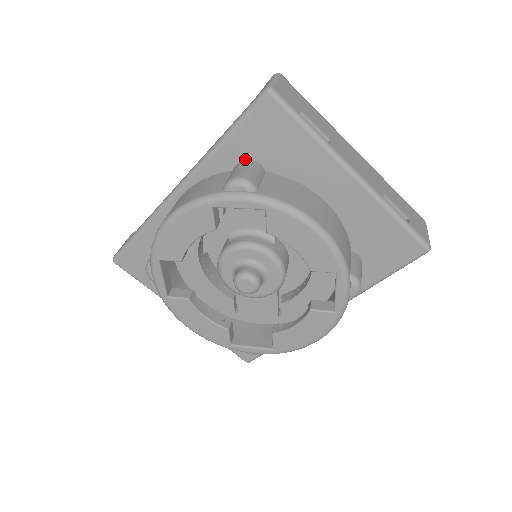
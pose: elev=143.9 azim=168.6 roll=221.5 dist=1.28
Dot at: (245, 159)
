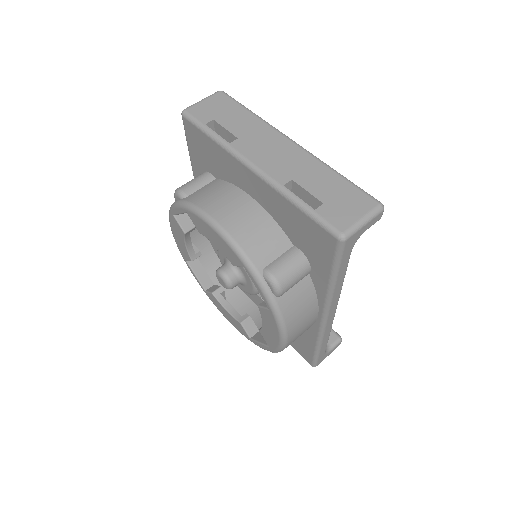
Dot at: (204, 171)
